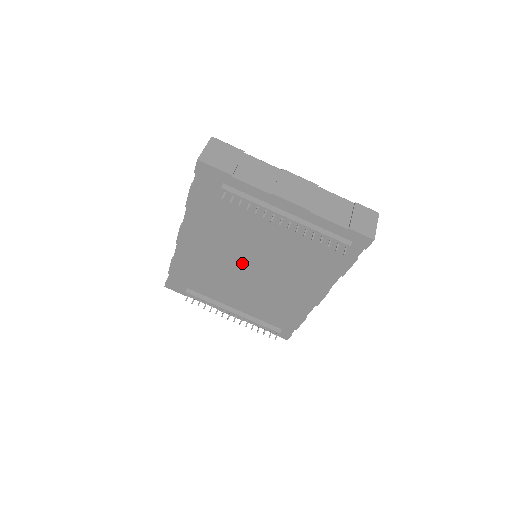
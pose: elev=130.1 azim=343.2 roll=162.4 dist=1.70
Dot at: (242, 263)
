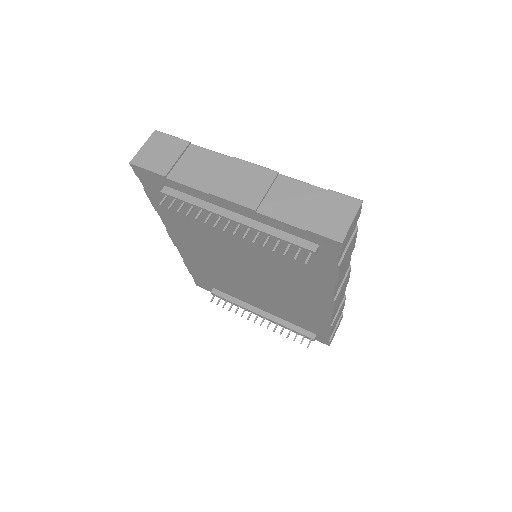
Dot at: (237, 266)
